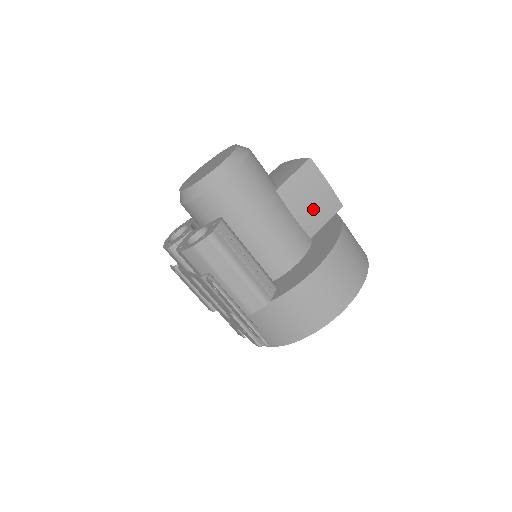
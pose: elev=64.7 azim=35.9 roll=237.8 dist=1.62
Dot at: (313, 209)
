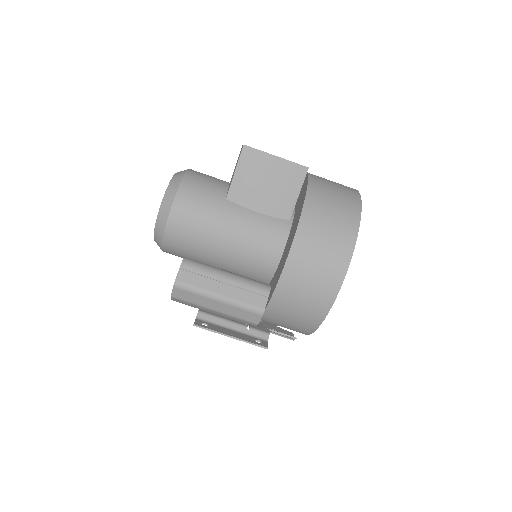
Dot at: (275, 192)
